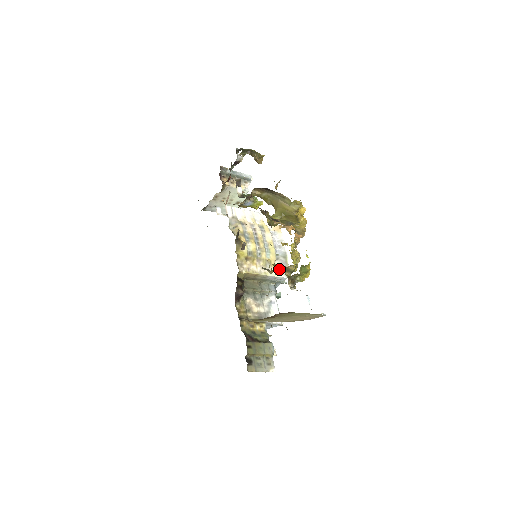
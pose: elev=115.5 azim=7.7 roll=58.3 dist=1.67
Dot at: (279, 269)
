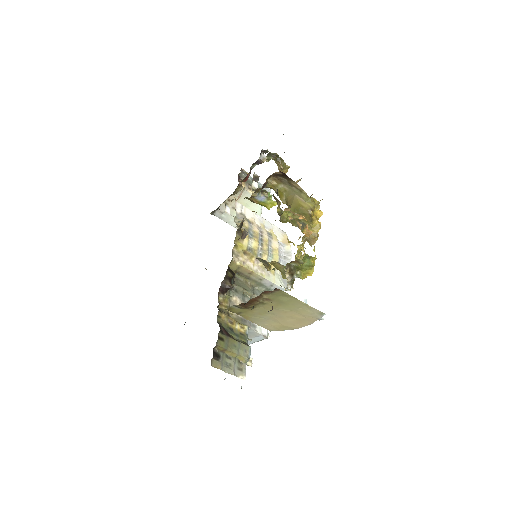
Dot at: (279, 278)
